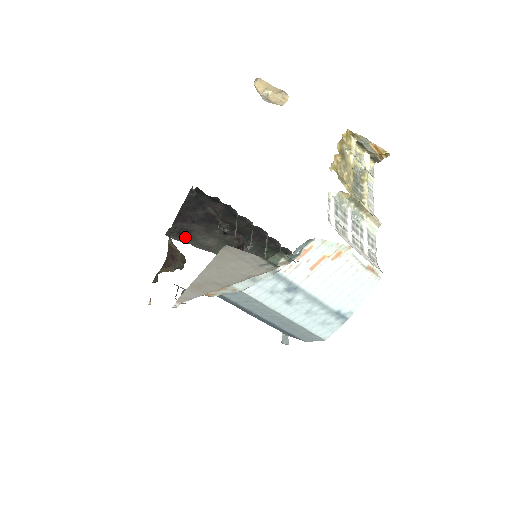
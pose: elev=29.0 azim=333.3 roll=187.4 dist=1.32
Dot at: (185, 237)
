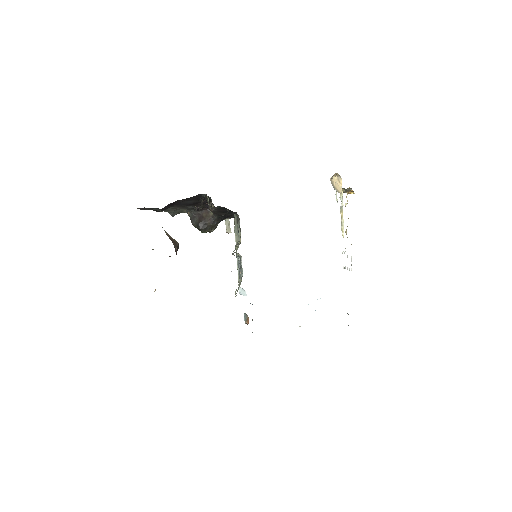
Dot at: (154, 208)
